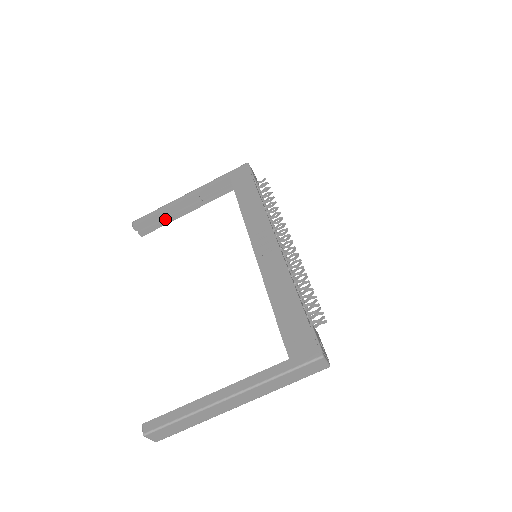
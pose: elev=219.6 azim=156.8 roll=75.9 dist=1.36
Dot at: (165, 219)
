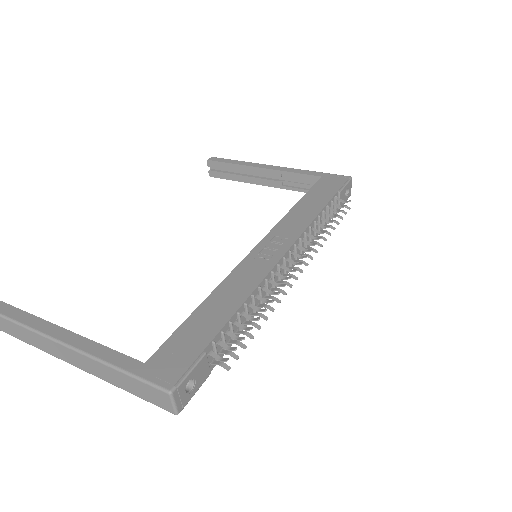
Dot at: (238, 175)
